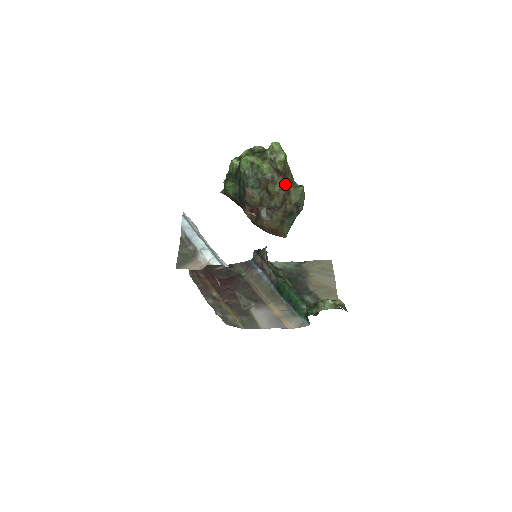
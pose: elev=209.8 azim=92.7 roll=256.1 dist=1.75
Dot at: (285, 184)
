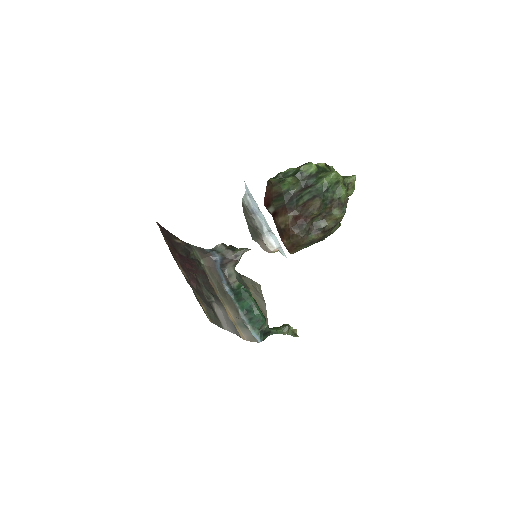
Dot at: occluded
